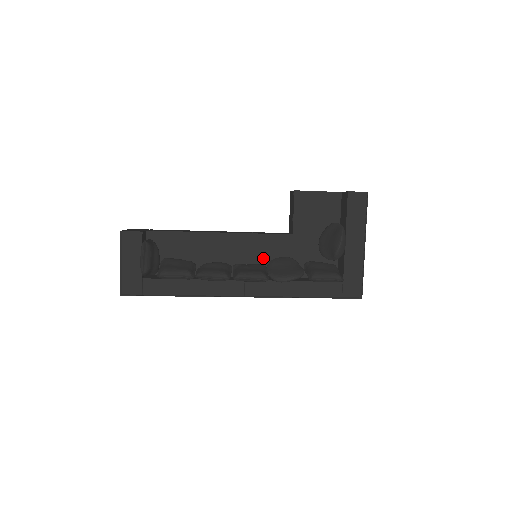
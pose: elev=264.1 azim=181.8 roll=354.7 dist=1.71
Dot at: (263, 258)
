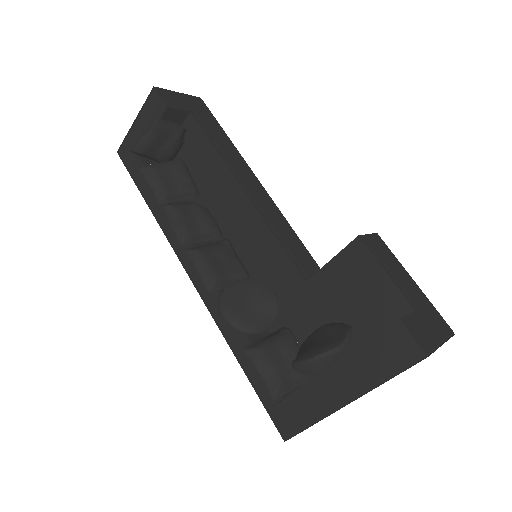
Dot at: (256, 266)
